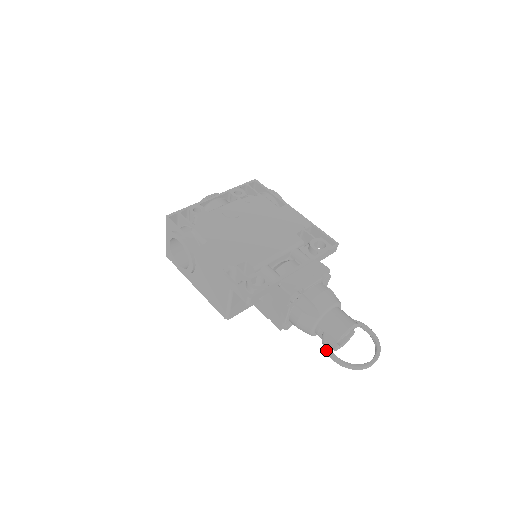
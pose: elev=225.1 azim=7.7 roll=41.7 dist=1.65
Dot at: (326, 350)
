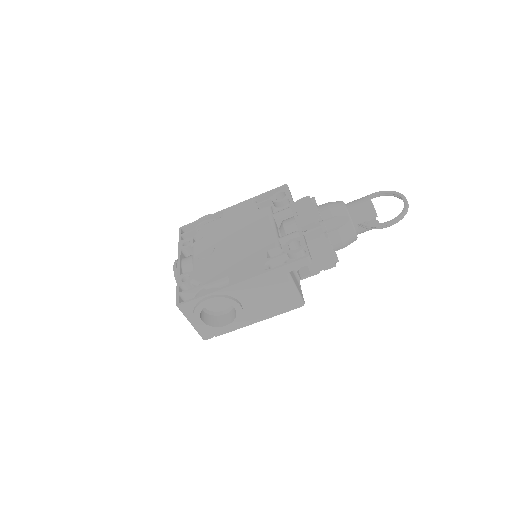
Dot at: (379, 227)
